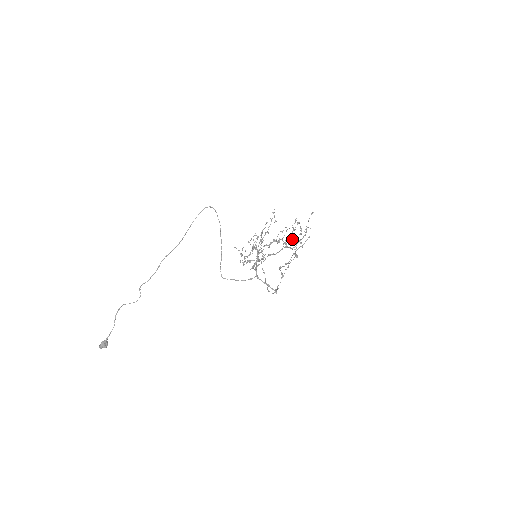
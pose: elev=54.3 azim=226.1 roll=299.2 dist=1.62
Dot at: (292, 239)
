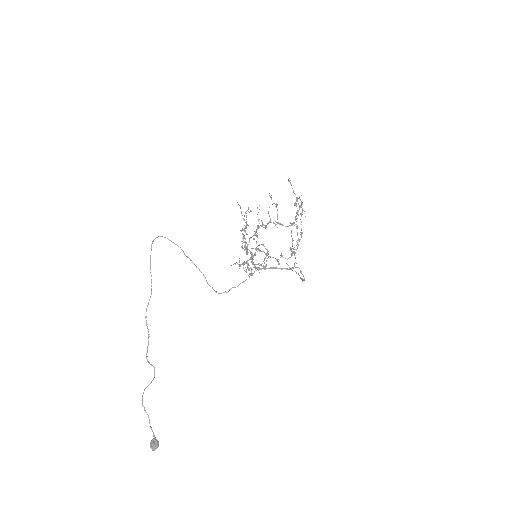
Dot at: (301, 222)
